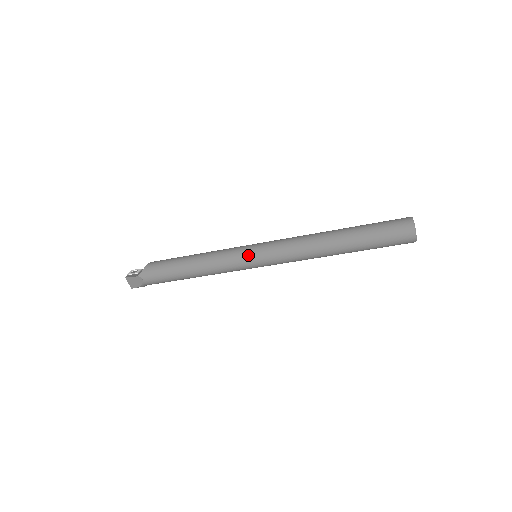
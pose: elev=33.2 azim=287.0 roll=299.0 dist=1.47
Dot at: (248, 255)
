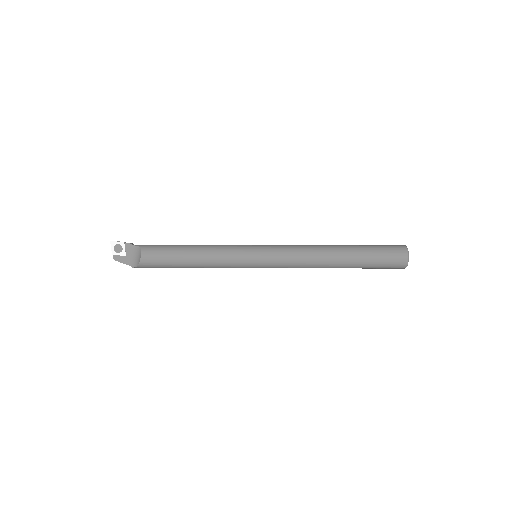
Dot at: occluded
